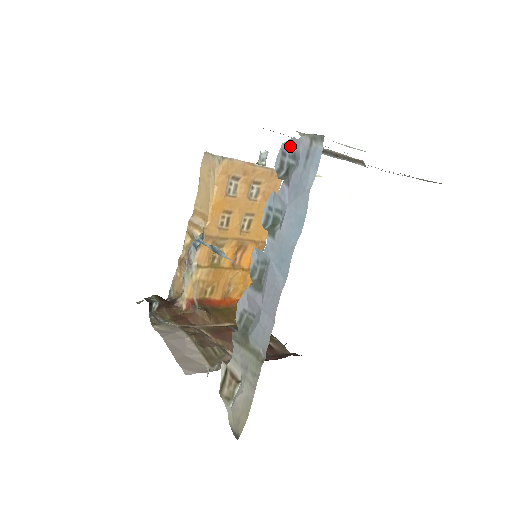
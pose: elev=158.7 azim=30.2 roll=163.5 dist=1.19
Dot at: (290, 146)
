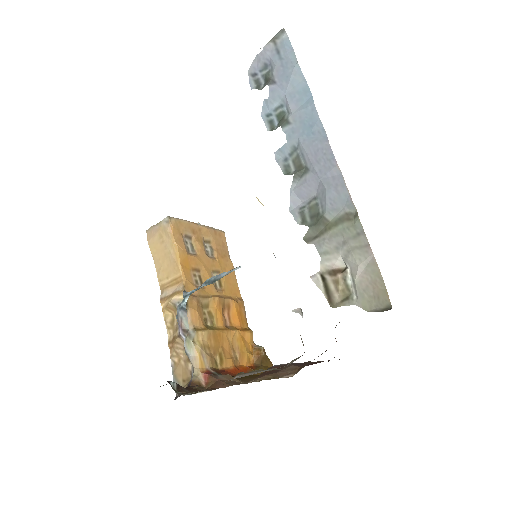
Dot at: (257, 65)
